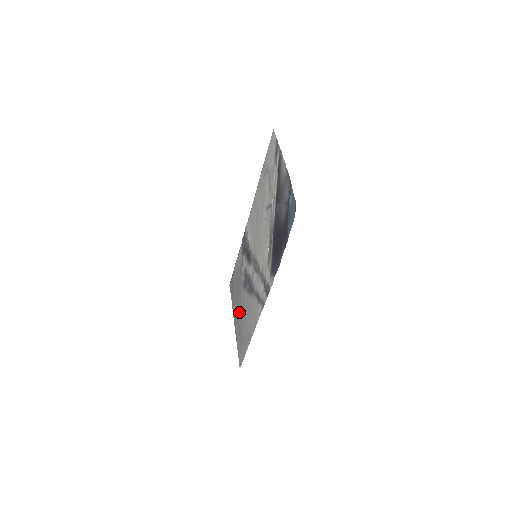
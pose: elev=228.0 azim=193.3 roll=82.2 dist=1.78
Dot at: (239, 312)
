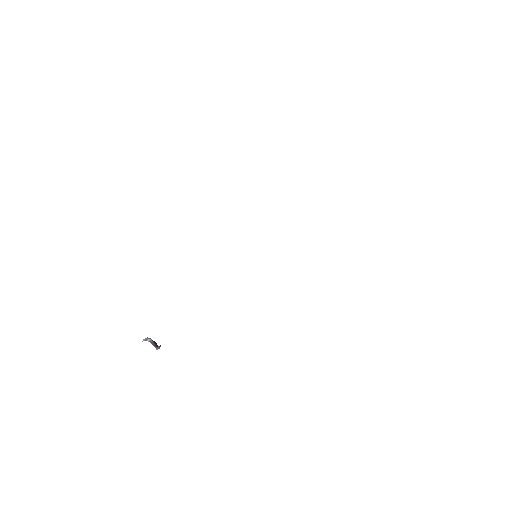
Dot at: occluded
